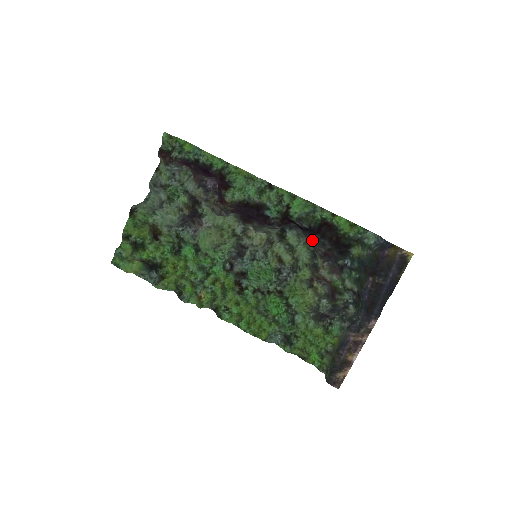
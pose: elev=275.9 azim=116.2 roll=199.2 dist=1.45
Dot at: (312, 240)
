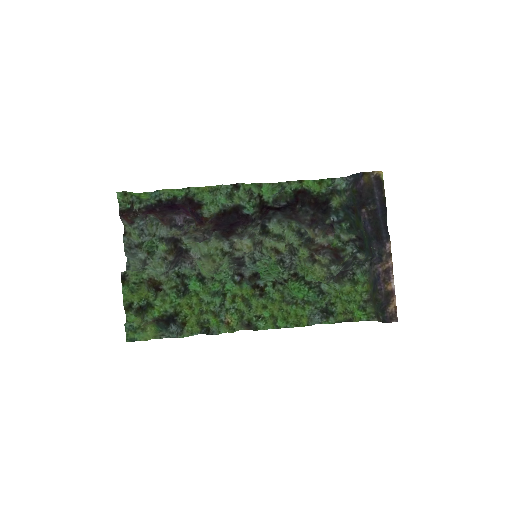
Dot at: (295, 215)
